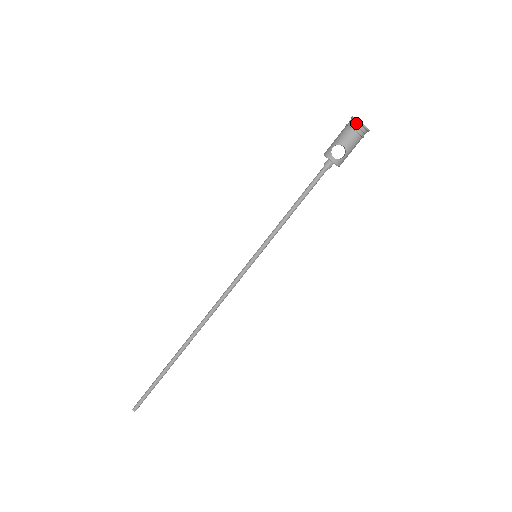
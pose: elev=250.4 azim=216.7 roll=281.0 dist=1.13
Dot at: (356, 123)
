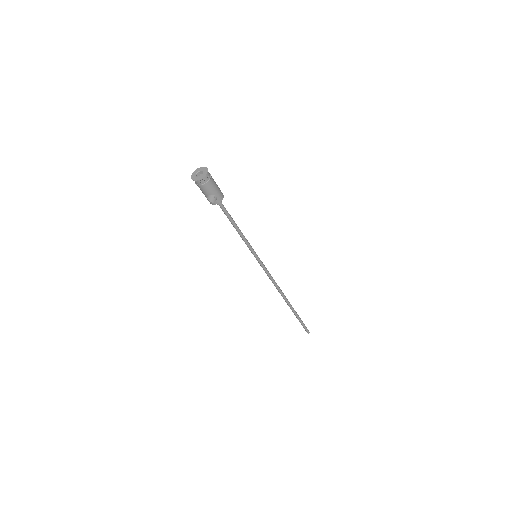
Dot at: (196, 182)
